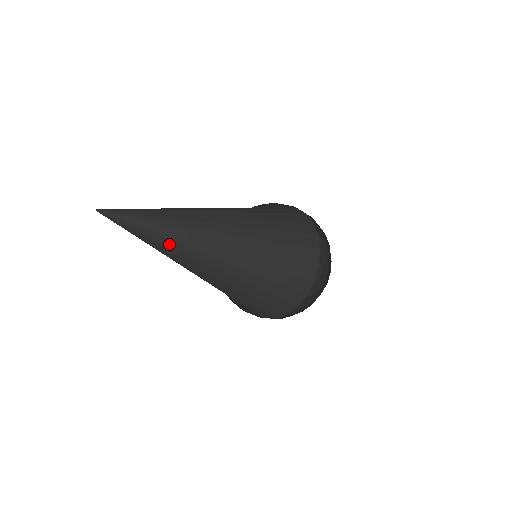
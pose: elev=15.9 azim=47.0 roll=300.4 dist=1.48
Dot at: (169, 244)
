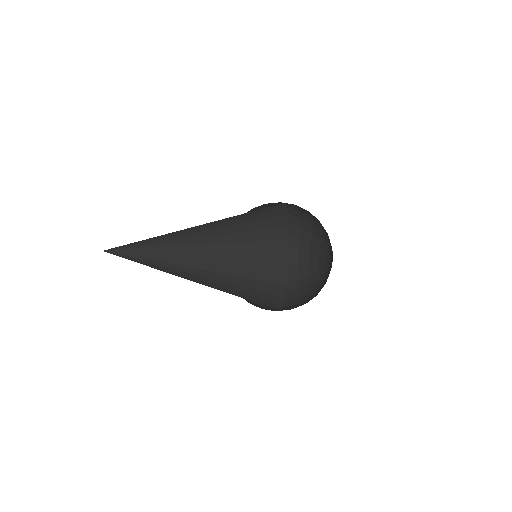
Dot at: occluded
